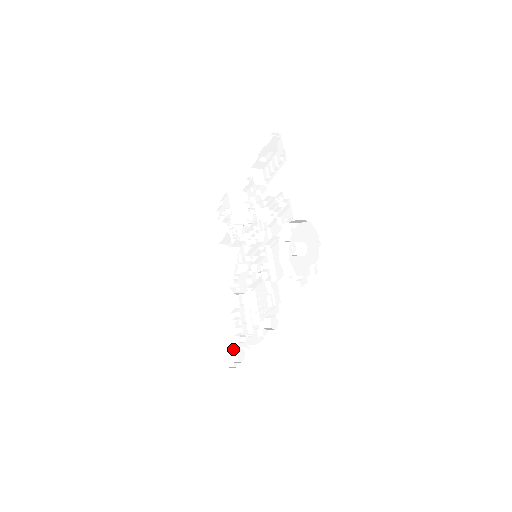
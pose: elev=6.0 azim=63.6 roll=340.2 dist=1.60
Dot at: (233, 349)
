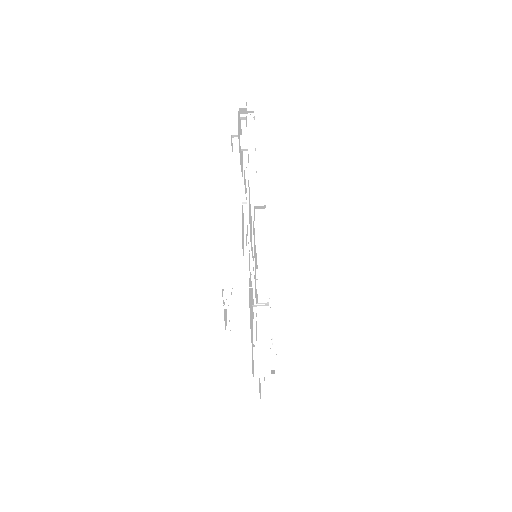
Dot at: occluded
